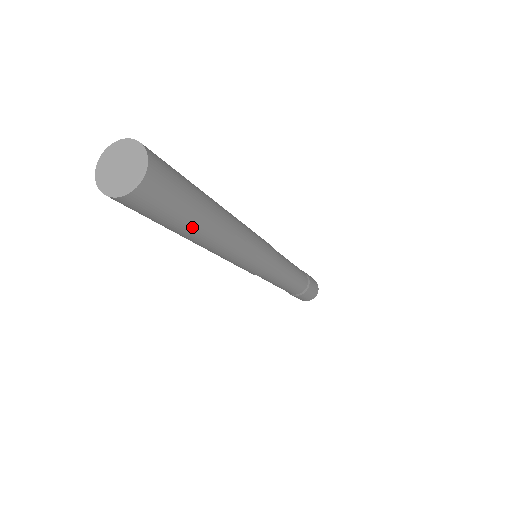
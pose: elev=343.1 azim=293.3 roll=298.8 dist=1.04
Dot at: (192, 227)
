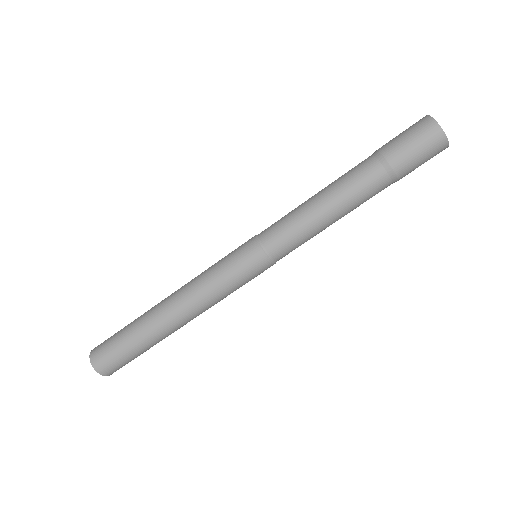
Dot at: occluded
